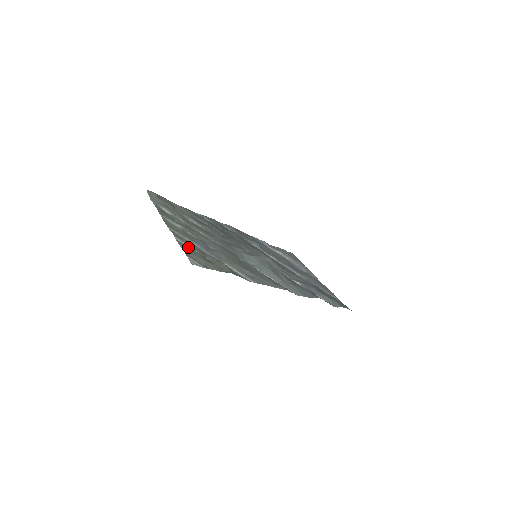
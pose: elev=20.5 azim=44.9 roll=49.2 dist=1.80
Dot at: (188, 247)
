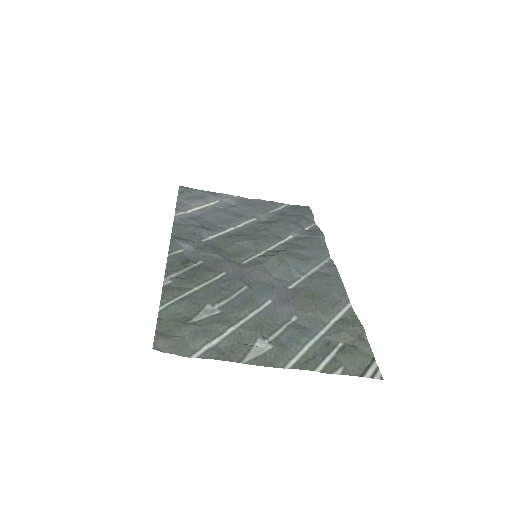
Dot at: (330, 362)
